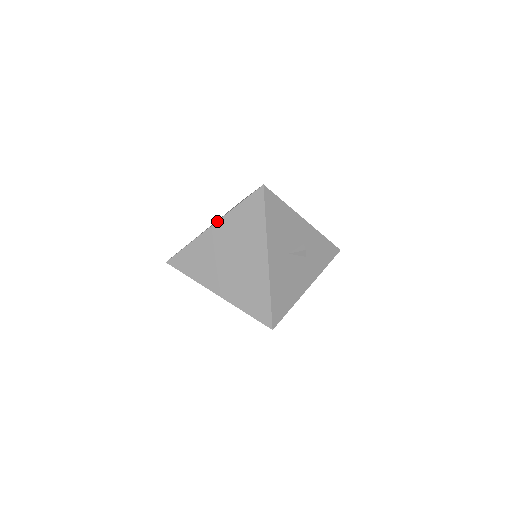
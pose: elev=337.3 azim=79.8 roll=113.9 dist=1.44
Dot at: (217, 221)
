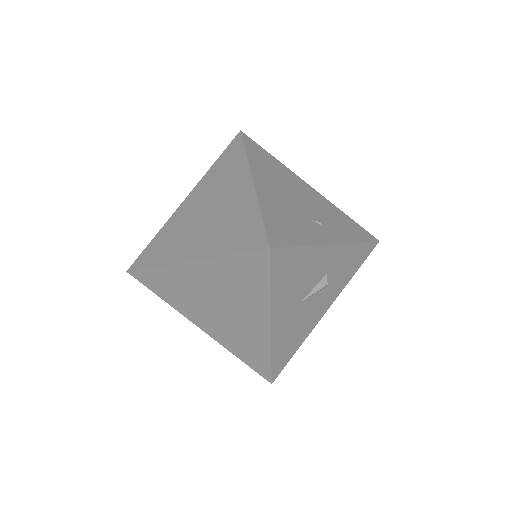
Dot at: (195, 260)
